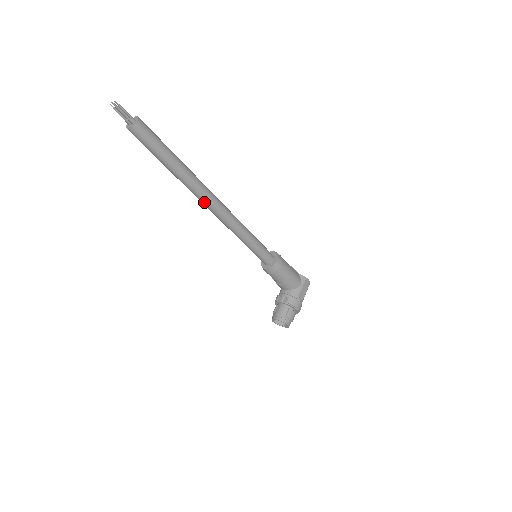
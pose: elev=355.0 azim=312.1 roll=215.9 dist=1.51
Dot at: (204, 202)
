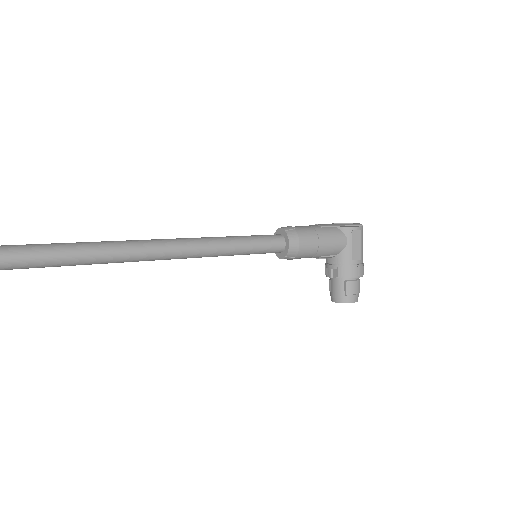
Dot at: occluded
